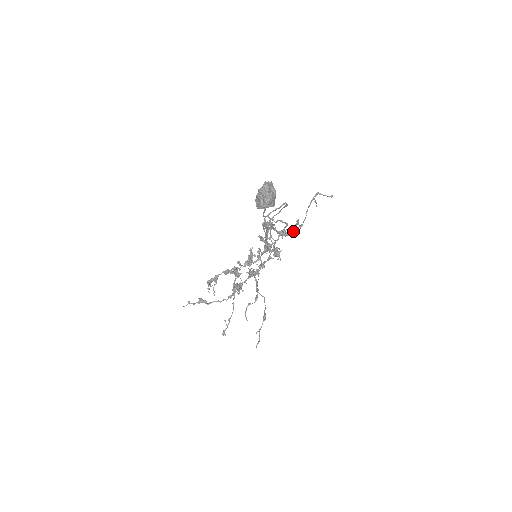
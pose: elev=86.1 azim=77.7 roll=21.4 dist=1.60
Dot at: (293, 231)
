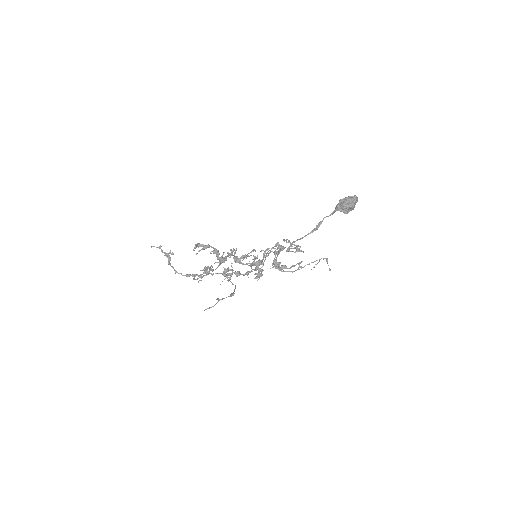
Dot at: (283, 270)
